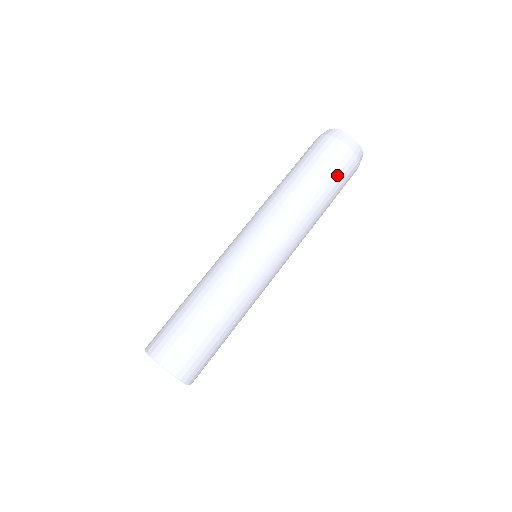
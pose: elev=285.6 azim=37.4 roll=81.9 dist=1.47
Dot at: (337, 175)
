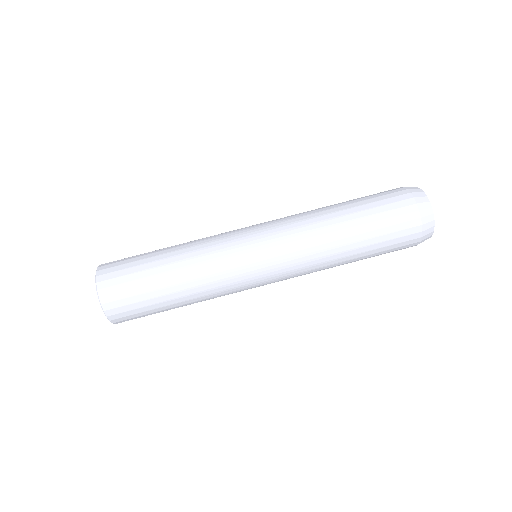
Dot at: (386, 250)
